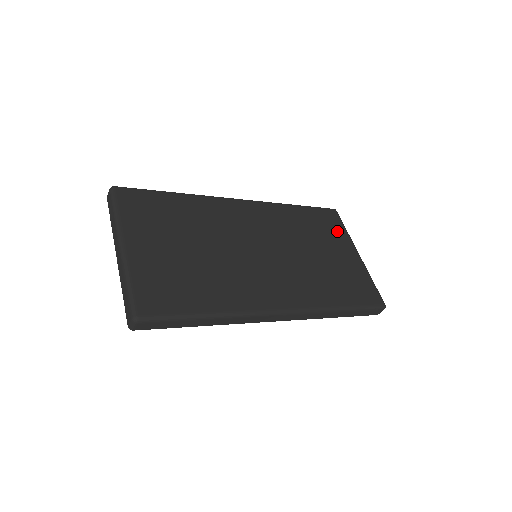
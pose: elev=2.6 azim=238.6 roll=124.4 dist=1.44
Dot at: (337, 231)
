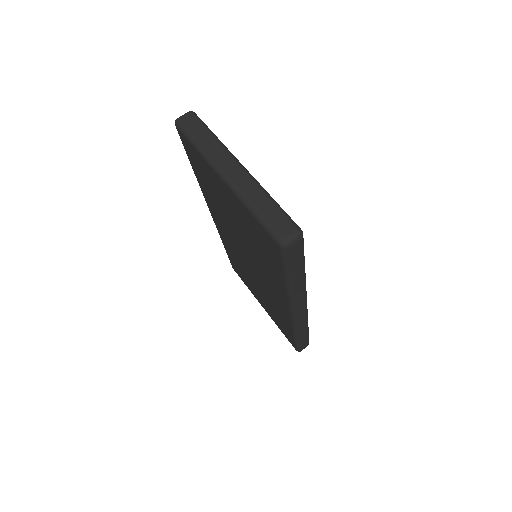
Dot at: occluded
